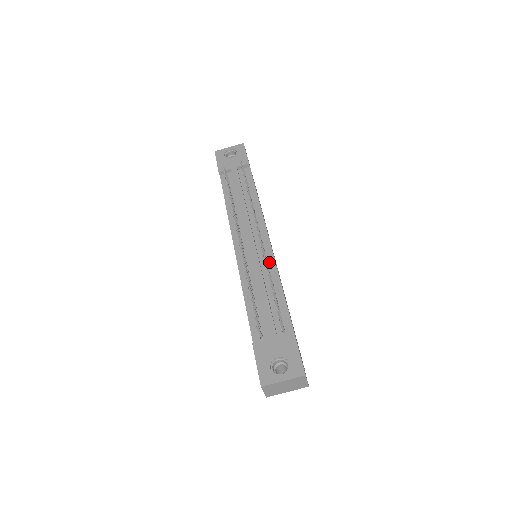
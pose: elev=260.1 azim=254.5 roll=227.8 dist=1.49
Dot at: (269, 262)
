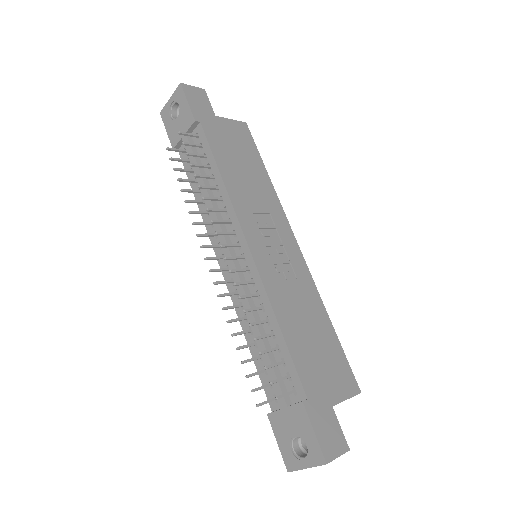
Dot at: (257, 287)
